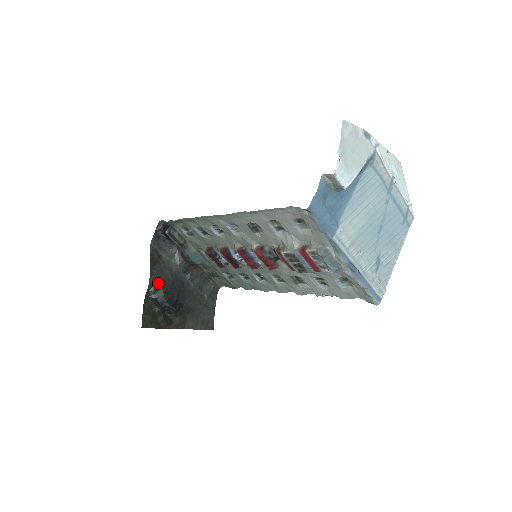
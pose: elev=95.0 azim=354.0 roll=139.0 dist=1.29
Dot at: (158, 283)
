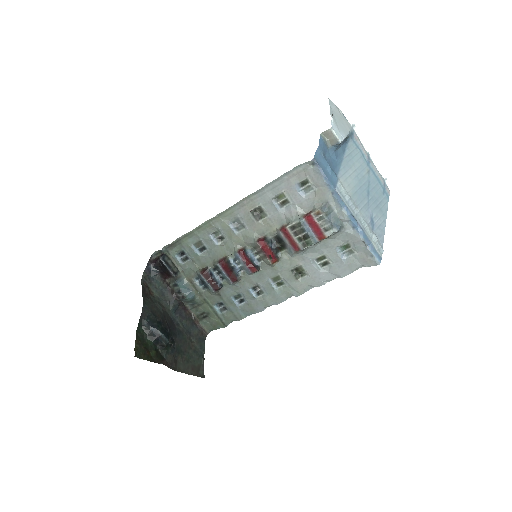
Dot at: (151, 312)
